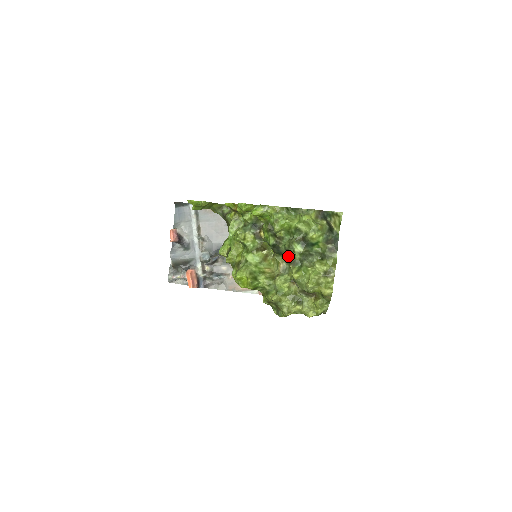
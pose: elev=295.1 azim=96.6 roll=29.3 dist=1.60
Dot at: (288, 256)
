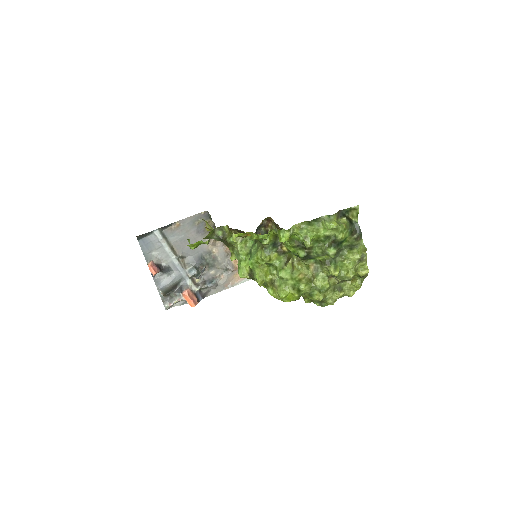
Dot at: (320, 259)
